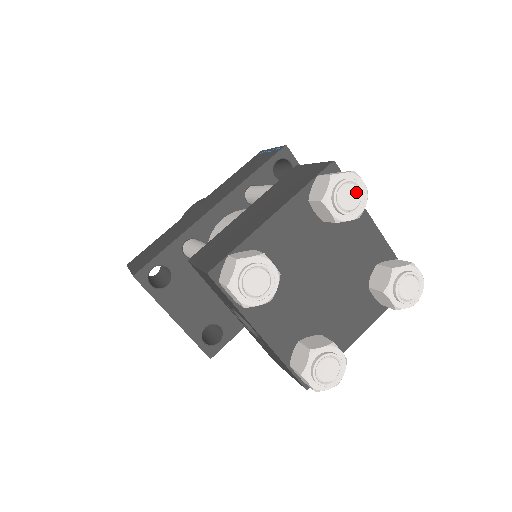
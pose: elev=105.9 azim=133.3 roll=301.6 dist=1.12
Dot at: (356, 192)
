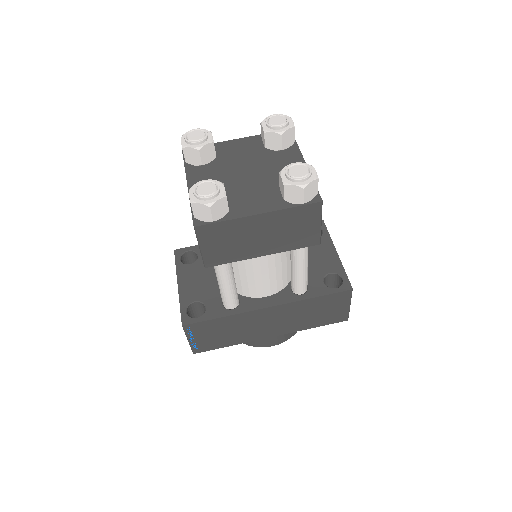
Dot at: (283, 120)
